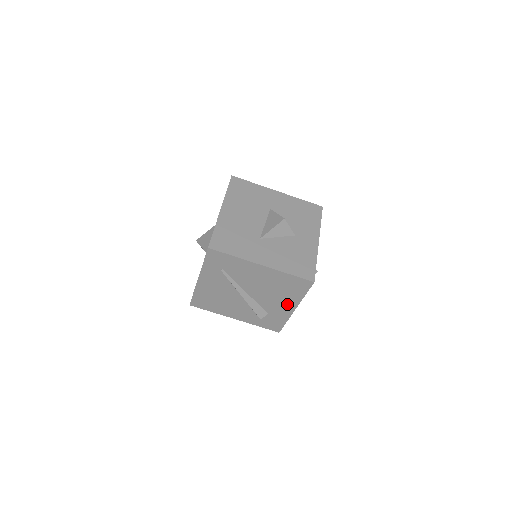
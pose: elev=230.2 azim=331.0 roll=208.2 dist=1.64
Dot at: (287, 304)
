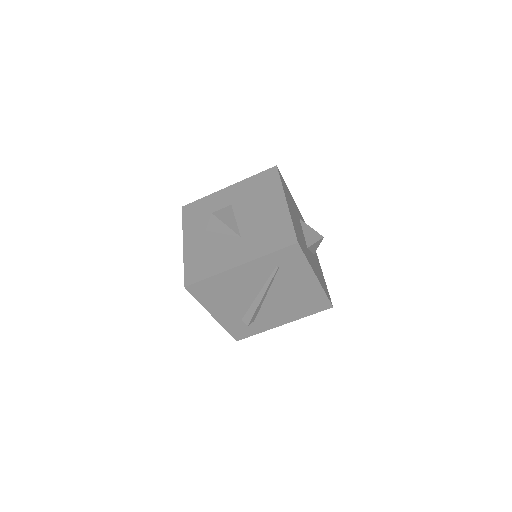
Dot at: (284, 318)
